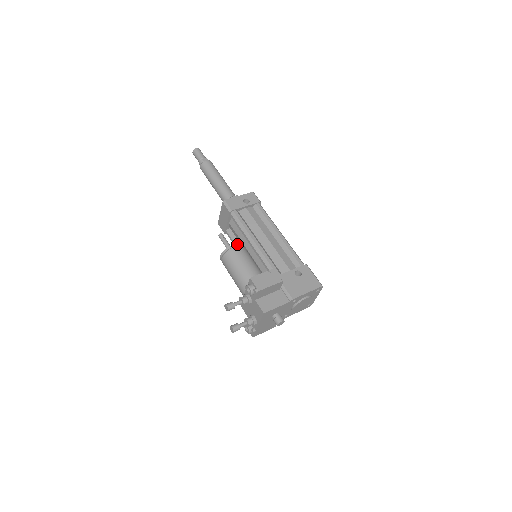
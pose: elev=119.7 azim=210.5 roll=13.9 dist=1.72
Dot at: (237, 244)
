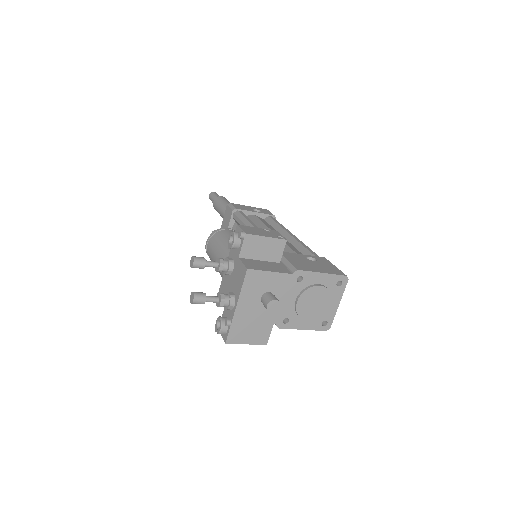
Dot at: (232, 229)
